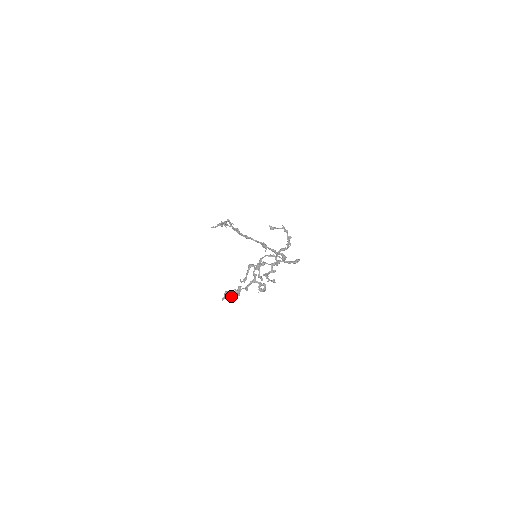
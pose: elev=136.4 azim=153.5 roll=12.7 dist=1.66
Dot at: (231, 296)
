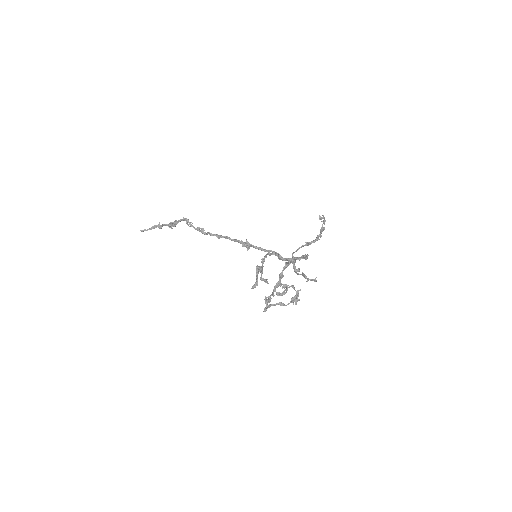
Dot at: (280, 304)
